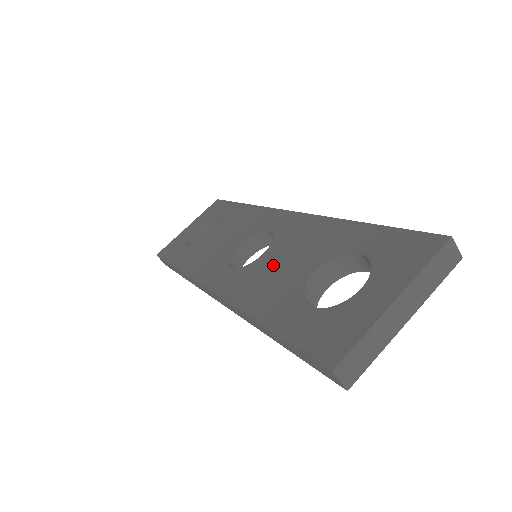
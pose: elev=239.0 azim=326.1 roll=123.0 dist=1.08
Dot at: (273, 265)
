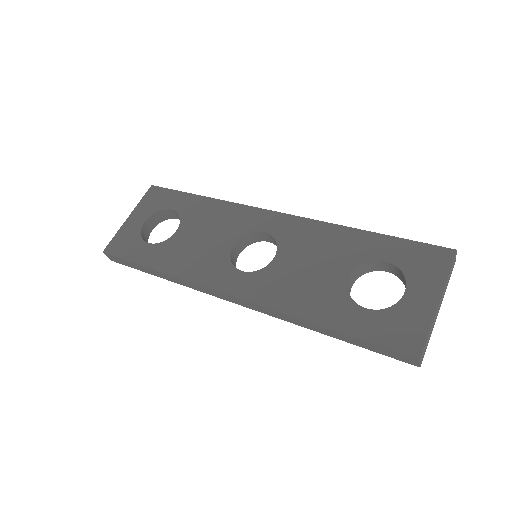
Dot at: (297, 269)
